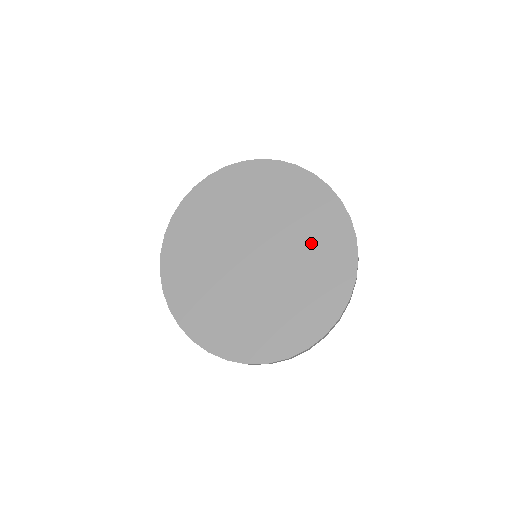
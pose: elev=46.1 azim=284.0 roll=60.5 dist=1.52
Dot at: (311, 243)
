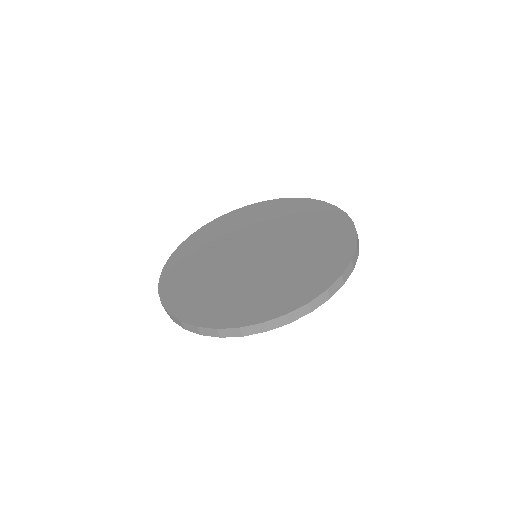
Dot at: (309, 234)
